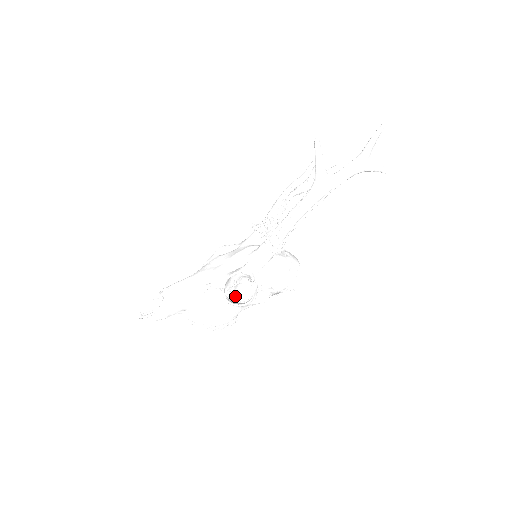
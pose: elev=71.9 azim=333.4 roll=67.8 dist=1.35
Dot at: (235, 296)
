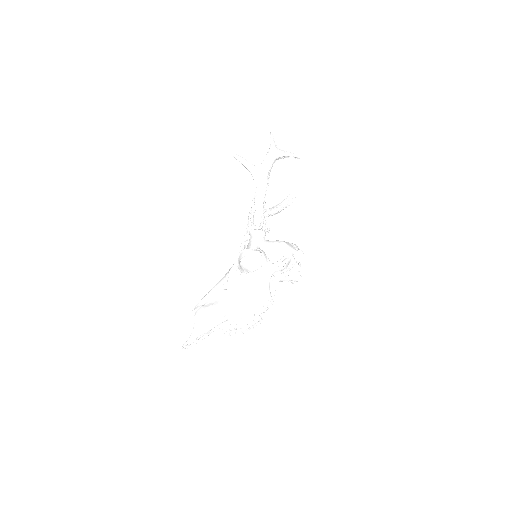
Dot at: occluded
